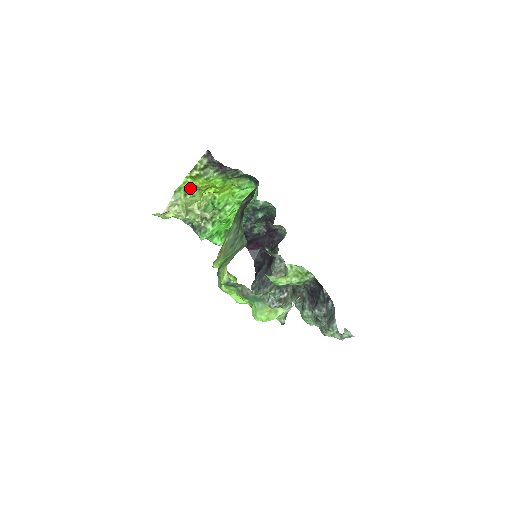
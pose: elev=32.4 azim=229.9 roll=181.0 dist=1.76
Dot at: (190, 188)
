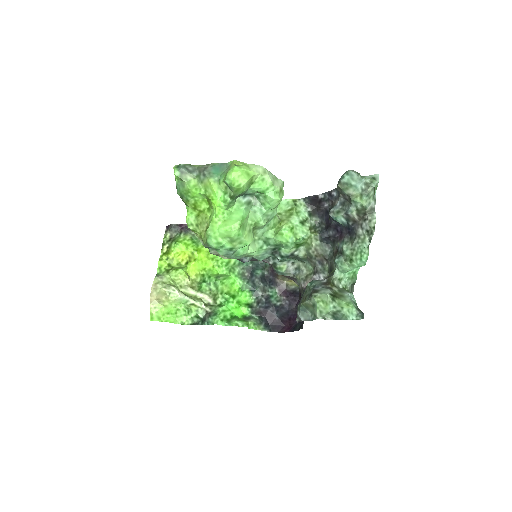
Dot at: (170, 267)
